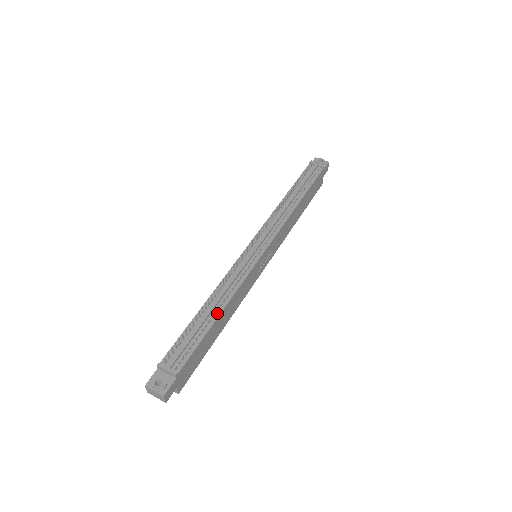
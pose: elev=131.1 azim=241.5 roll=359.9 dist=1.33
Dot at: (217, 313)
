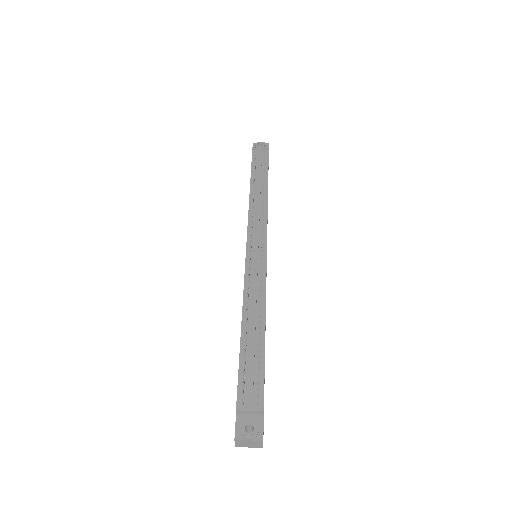
Dot at: (261, 327)
